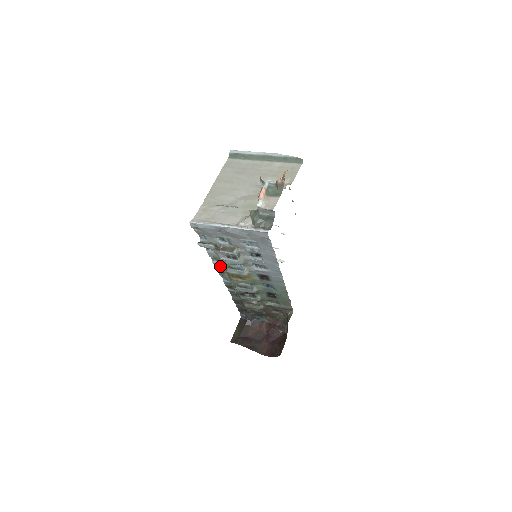
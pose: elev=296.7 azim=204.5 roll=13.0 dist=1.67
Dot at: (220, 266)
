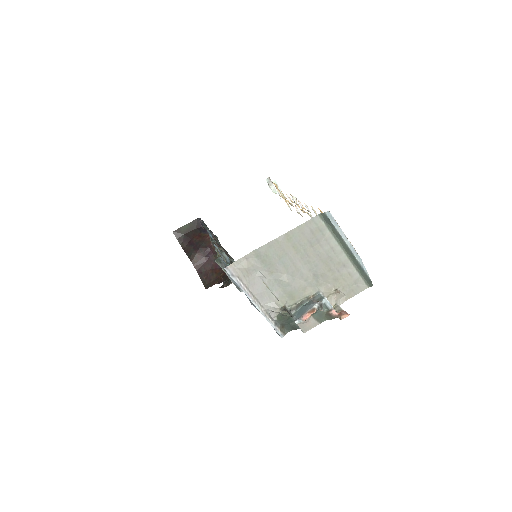
Dot at: occluded
